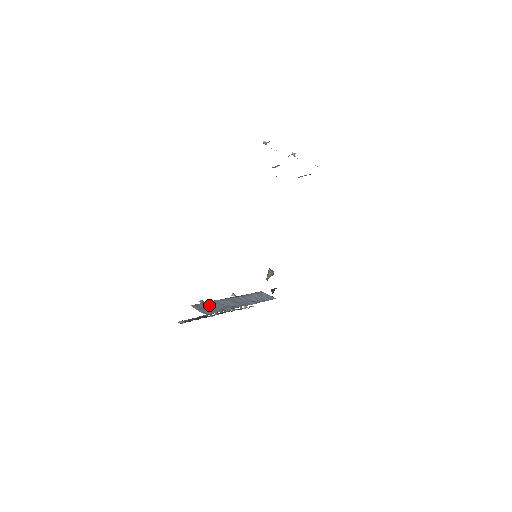
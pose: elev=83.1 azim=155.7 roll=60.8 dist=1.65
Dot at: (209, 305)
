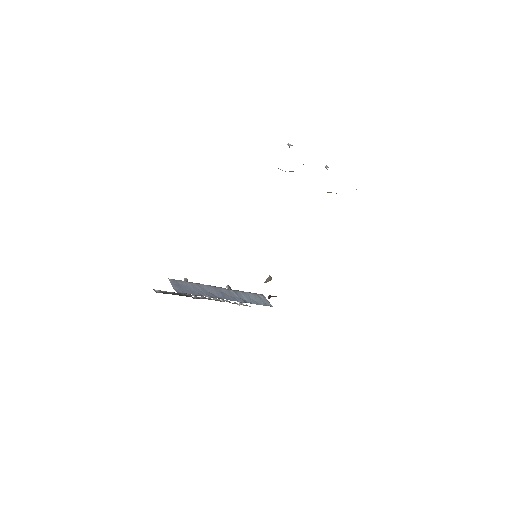
Dot at: (189, 285)
